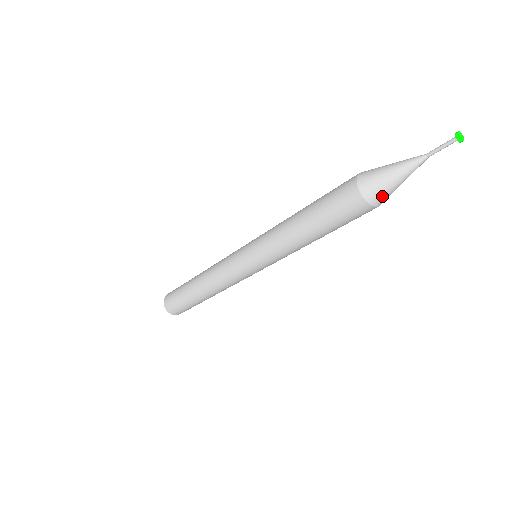
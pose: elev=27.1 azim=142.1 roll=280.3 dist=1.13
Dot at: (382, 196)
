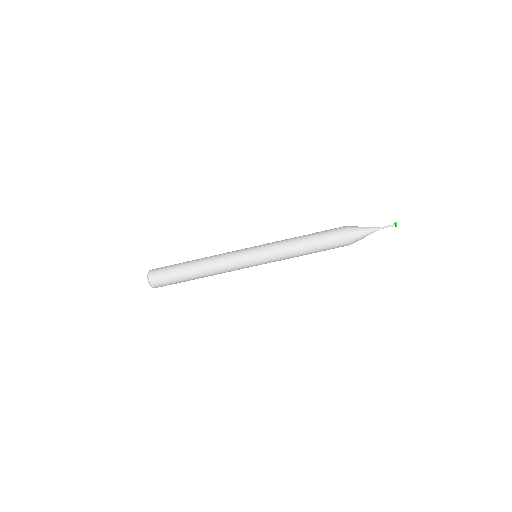
Dot at: (355, 233)
